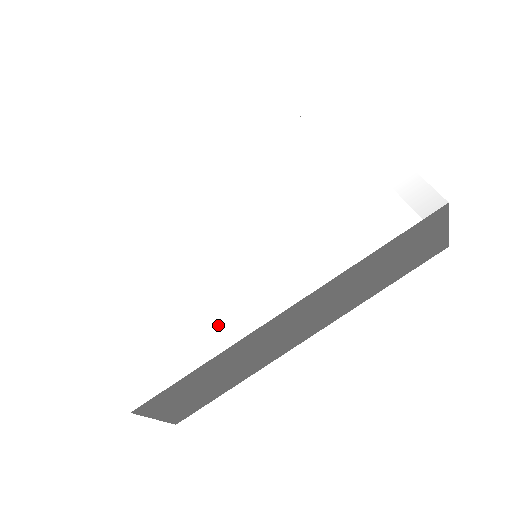
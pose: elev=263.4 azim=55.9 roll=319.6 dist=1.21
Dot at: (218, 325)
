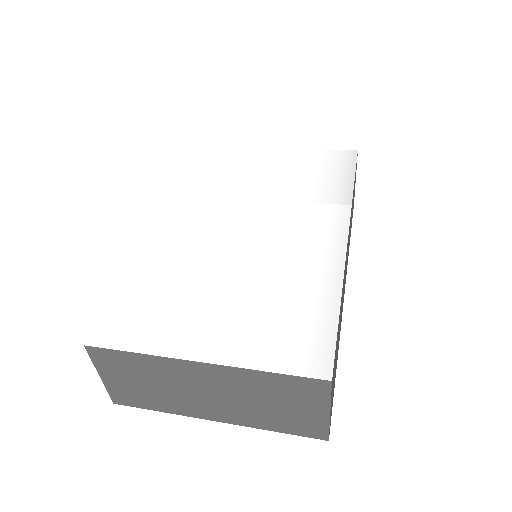
Dot at: (314, 271)
